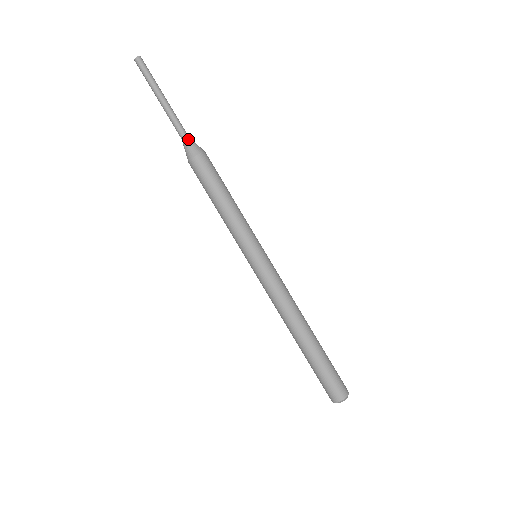
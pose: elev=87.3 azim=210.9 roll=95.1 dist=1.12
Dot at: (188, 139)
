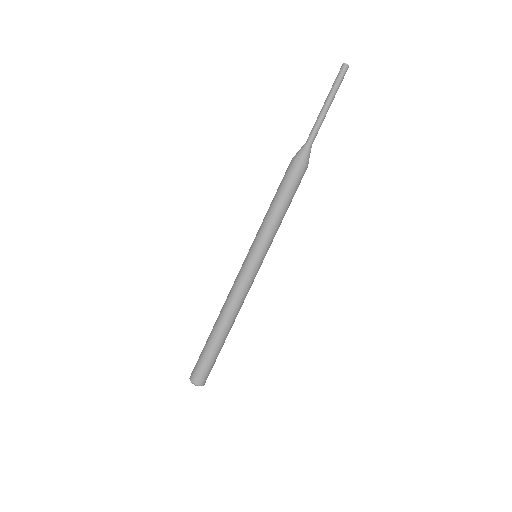
Dot at: (307, 146)
